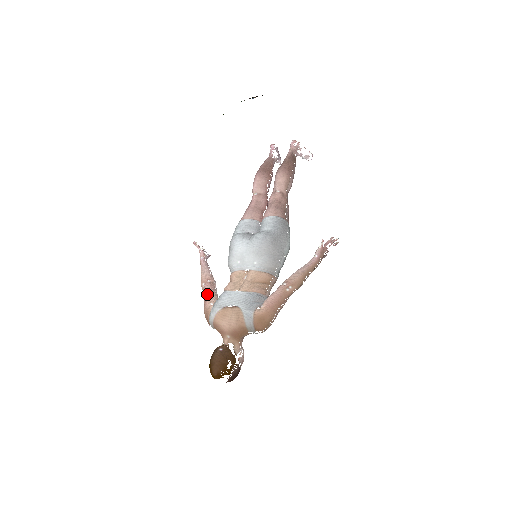
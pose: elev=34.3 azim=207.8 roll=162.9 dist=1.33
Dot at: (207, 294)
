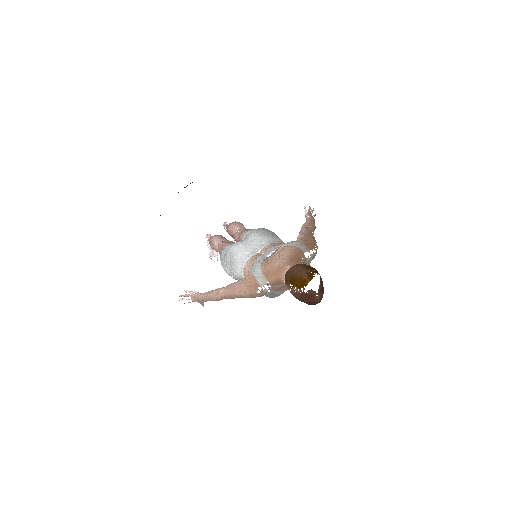
Dot at: (234, 283)
